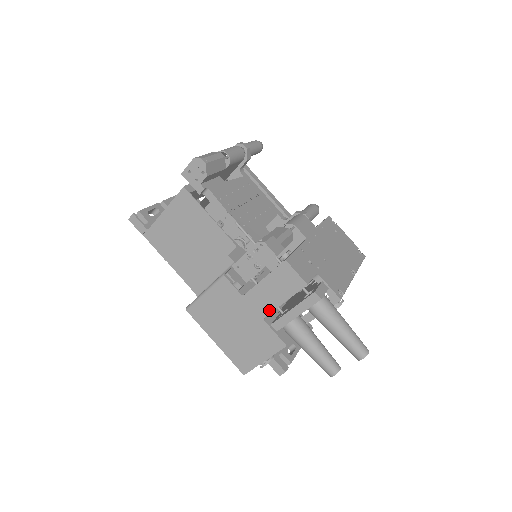
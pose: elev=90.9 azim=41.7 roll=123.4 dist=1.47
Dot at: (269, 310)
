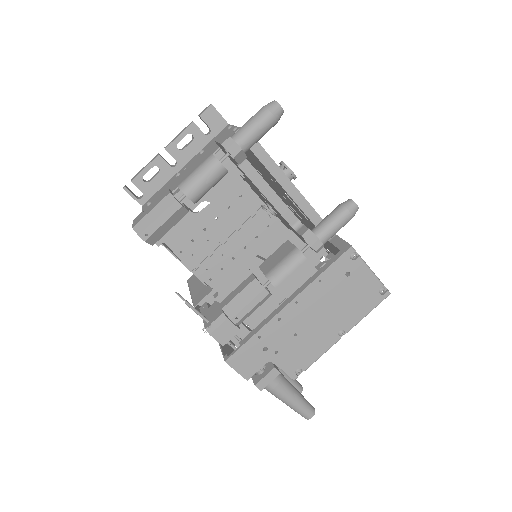
Dot at: occluded
